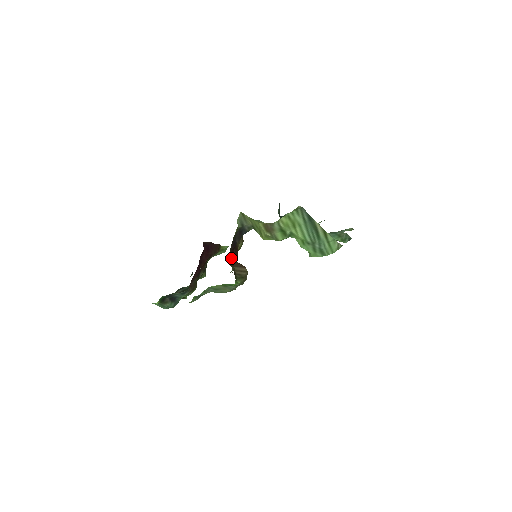
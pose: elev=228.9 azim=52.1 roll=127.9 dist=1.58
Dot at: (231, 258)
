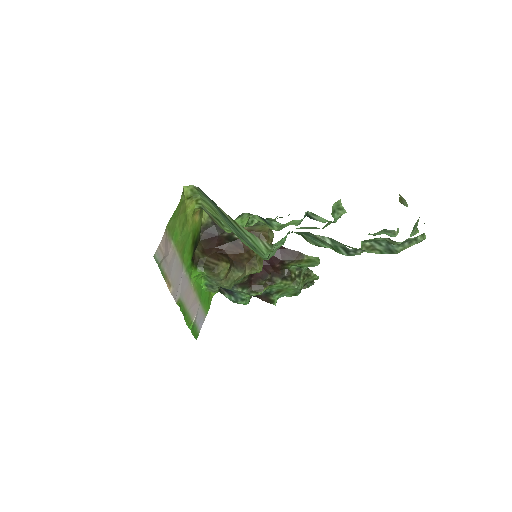
Dot at: (213, 249)
